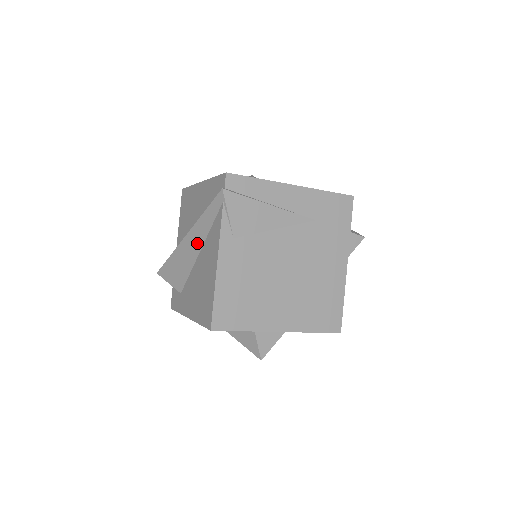
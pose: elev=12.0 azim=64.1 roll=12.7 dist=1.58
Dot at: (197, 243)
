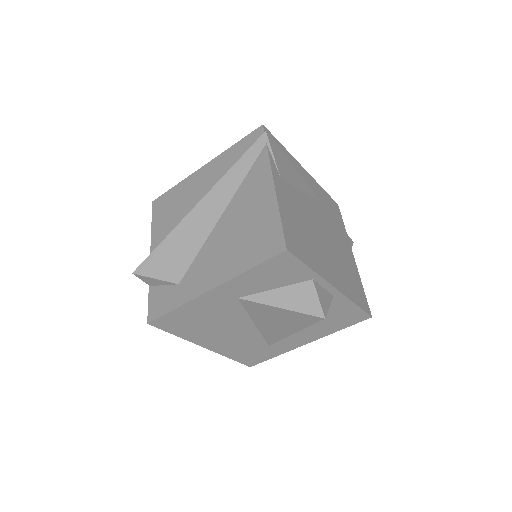
Dot at: (220, 203)
